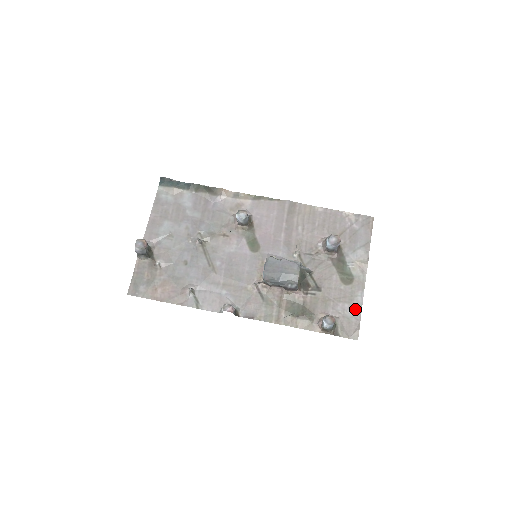
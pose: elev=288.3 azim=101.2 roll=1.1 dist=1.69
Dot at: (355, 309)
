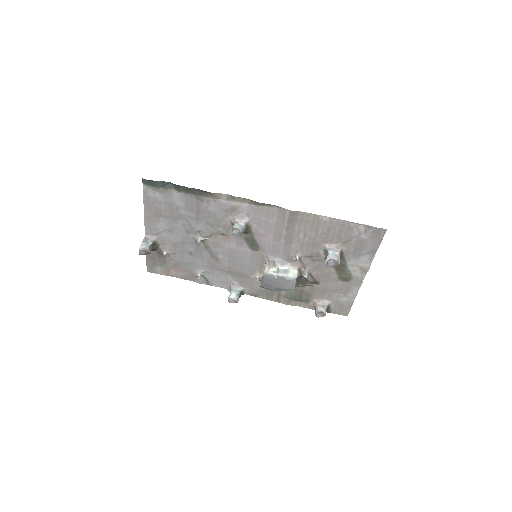
Dot at: (349, 298)
